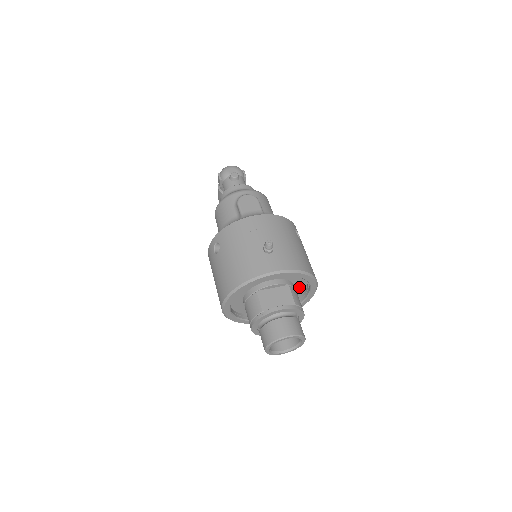
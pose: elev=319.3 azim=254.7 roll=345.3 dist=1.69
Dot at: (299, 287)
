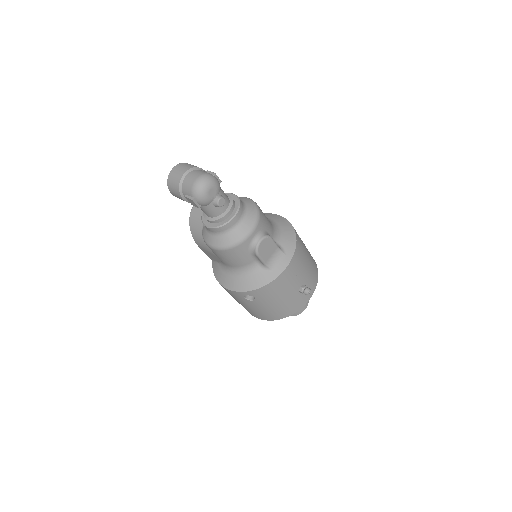
Dot at: occluded
